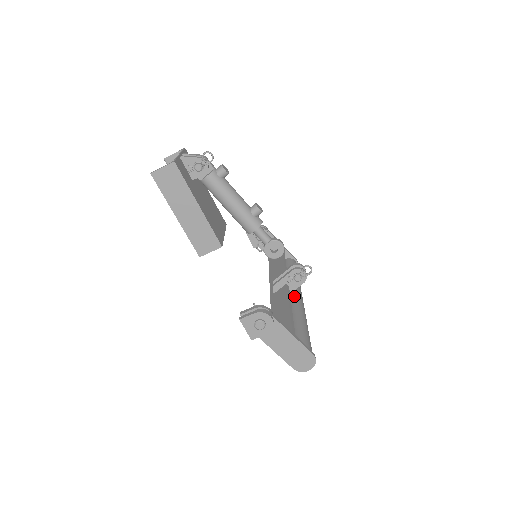
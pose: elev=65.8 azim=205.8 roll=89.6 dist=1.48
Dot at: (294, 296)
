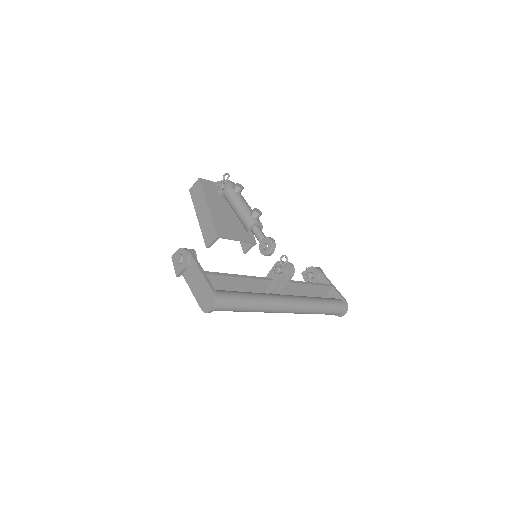
Dot at: occluded
